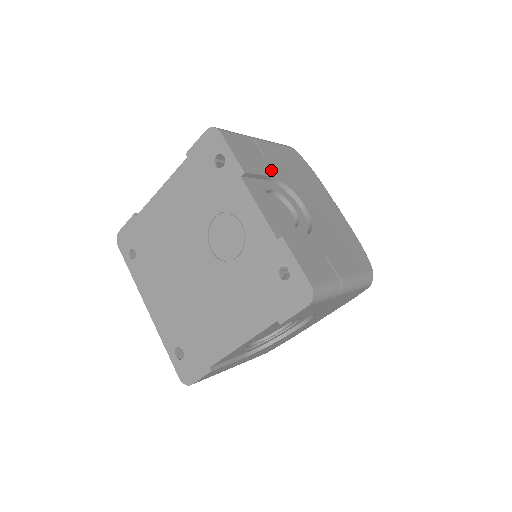
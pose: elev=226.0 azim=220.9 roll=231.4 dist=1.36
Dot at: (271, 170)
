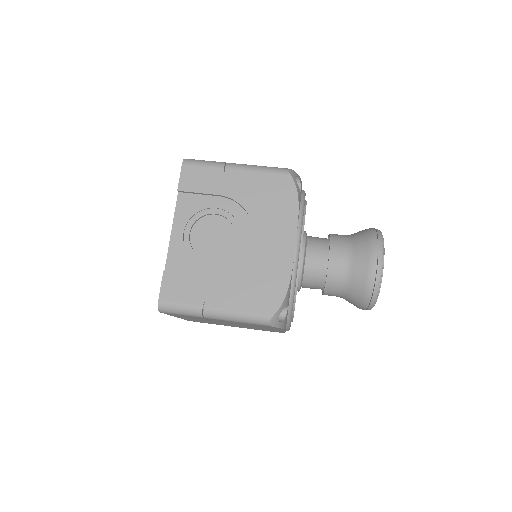
Dot at: occluded
